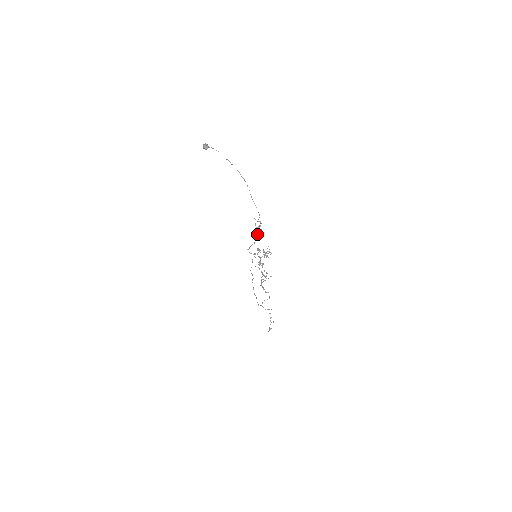
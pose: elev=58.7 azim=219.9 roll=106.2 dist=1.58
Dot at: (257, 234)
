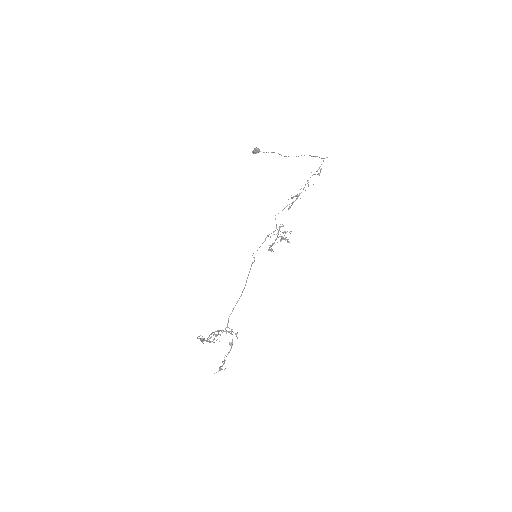
Dot at: occluded
